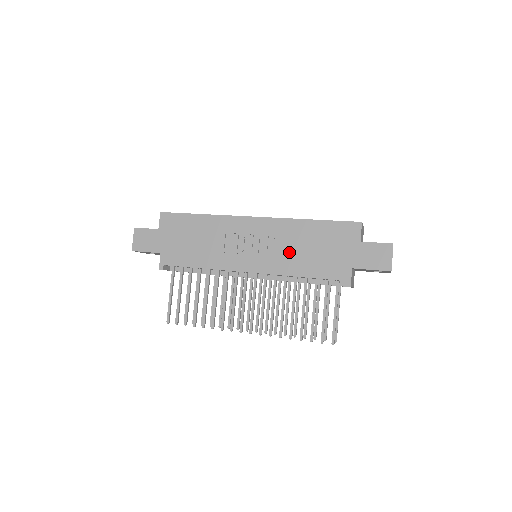
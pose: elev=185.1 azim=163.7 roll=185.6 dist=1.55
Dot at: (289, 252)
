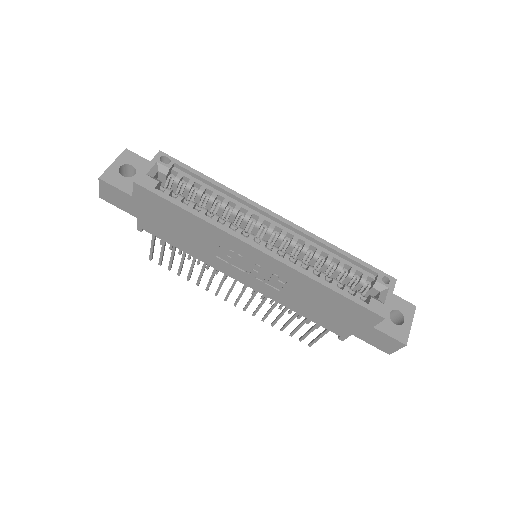
Dot at: (291, 294)
